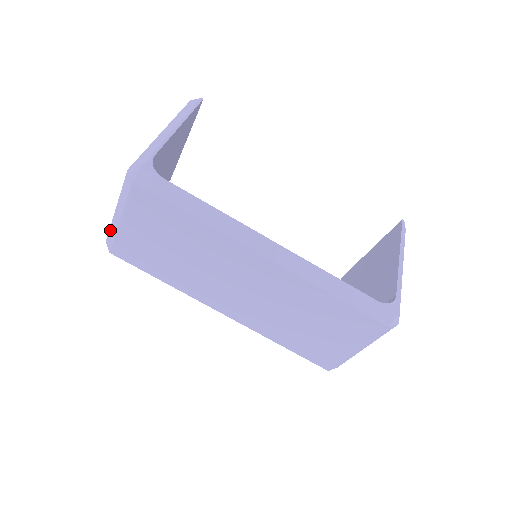
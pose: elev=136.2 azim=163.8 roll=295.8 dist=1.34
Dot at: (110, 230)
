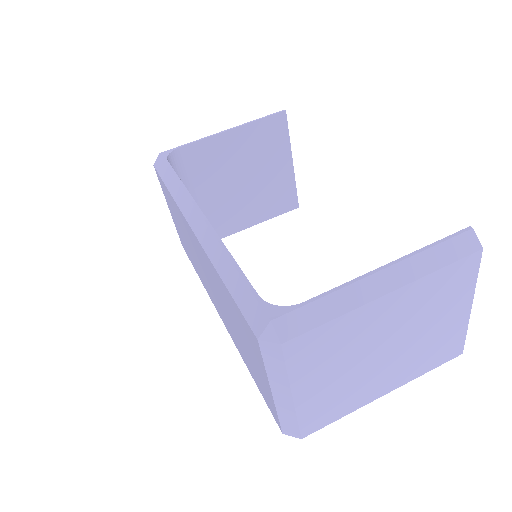
Dot at: occluded
